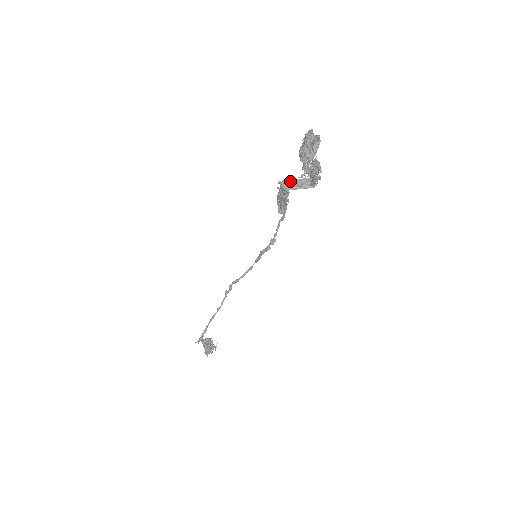
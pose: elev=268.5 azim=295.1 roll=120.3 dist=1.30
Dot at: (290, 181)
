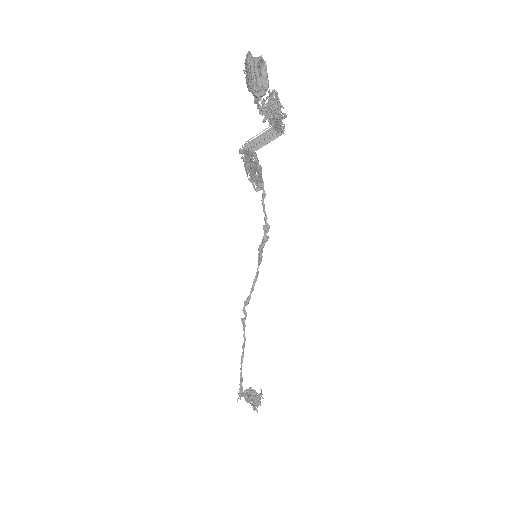
Dot at: (252, 141)
